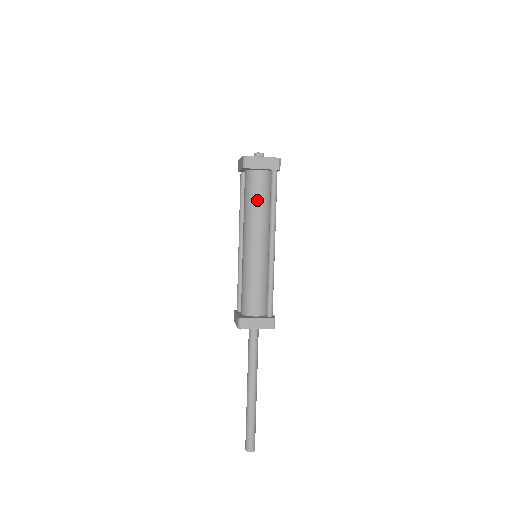
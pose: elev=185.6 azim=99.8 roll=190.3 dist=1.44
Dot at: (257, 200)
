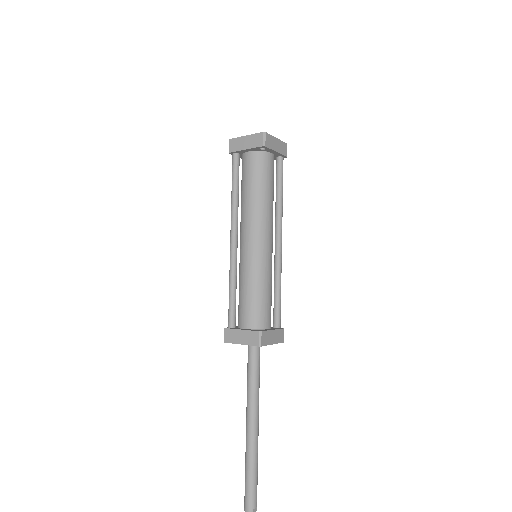
Dot at: (269, 187)
